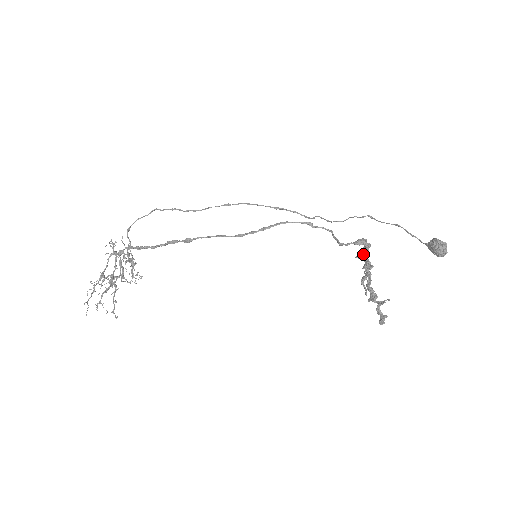
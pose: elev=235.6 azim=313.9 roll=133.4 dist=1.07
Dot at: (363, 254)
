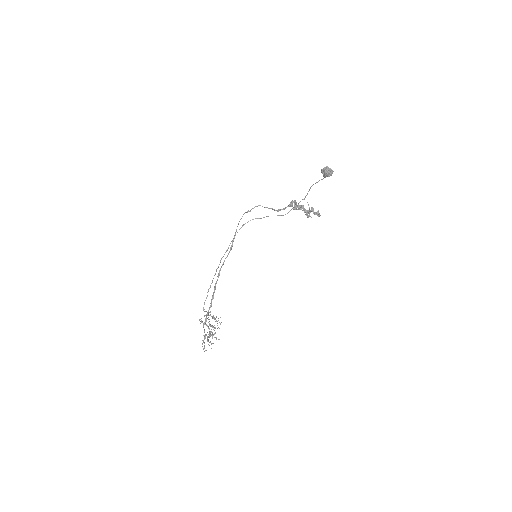
Dot at: (295, 206)
